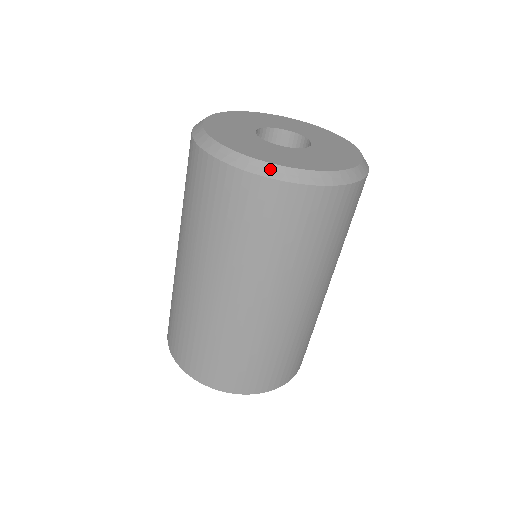
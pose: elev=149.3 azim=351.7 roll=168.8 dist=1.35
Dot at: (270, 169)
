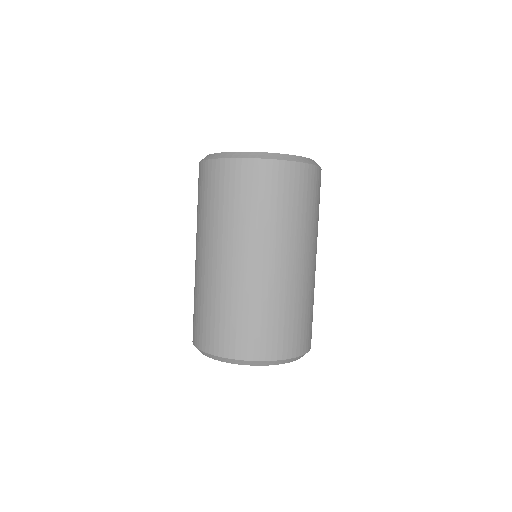
Dot at: (301, 159)
